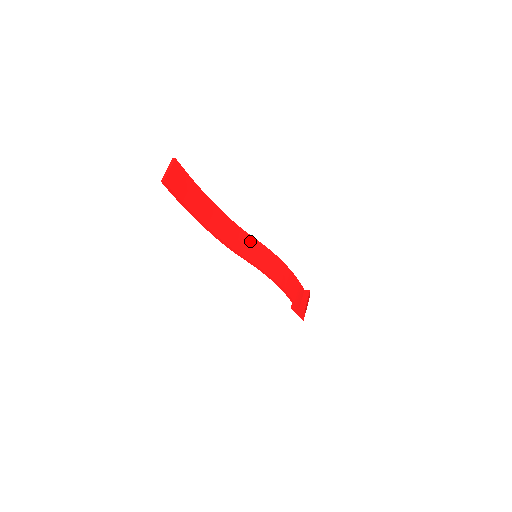
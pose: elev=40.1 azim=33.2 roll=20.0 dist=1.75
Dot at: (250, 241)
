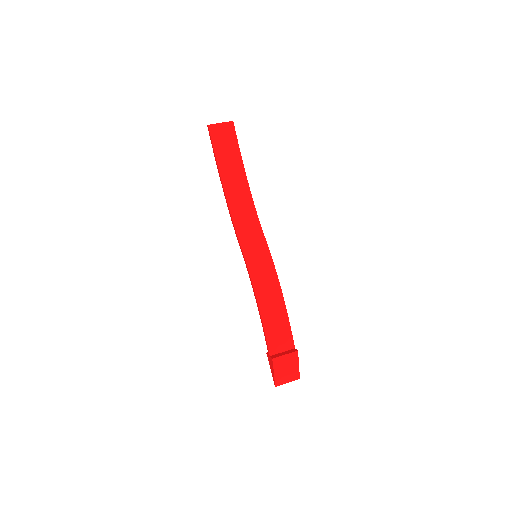
Dot at: (259, 237)
